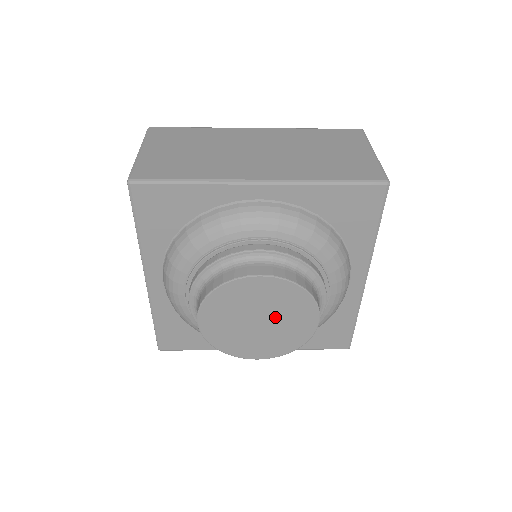
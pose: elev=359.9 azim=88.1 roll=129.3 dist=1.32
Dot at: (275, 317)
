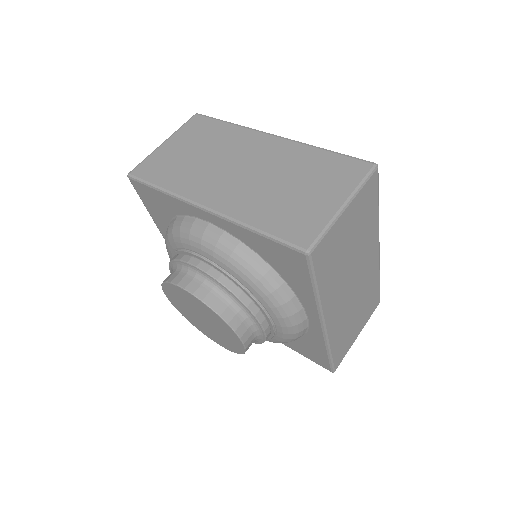
Dot at: (211, 323)
